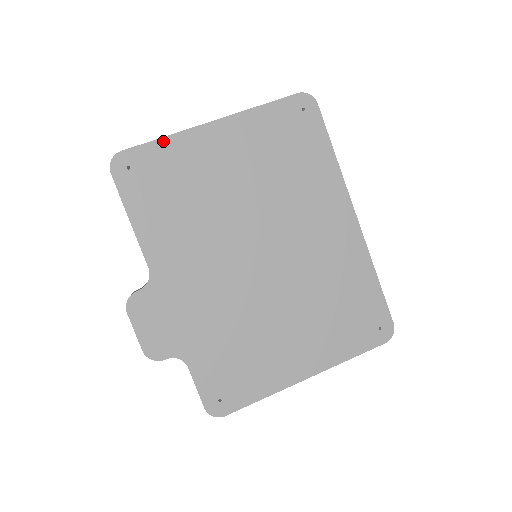
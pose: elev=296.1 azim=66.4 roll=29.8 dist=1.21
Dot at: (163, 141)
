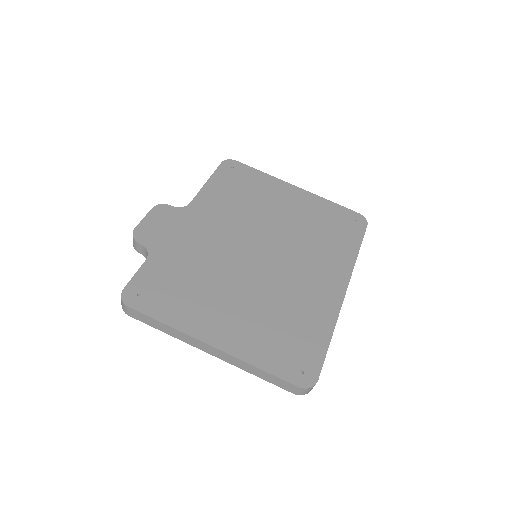
Dot at: (262, 173)
